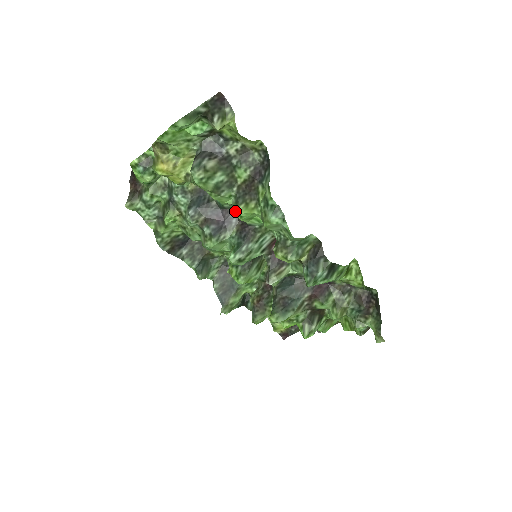
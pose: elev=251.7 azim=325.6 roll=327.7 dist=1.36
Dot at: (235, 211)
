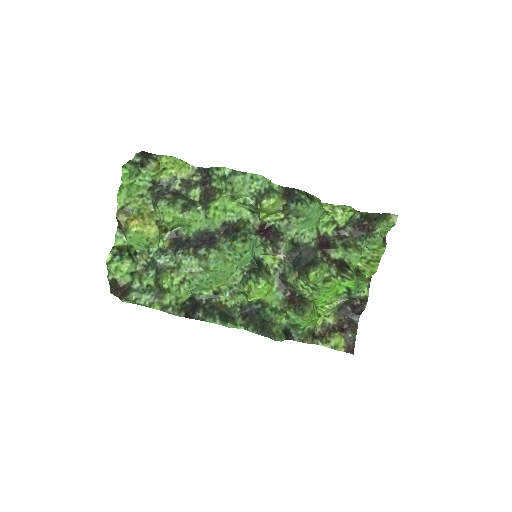
Dot at: (210, 214)
